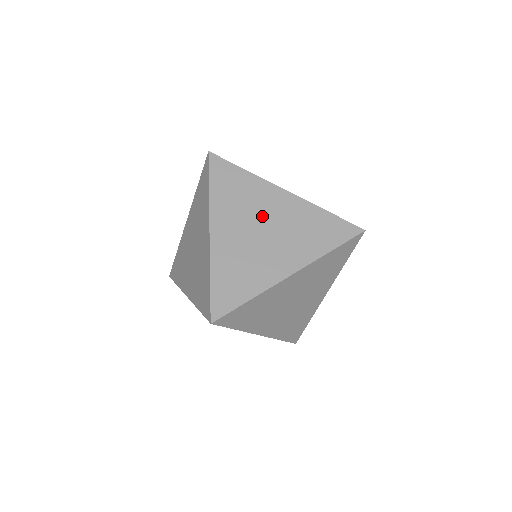
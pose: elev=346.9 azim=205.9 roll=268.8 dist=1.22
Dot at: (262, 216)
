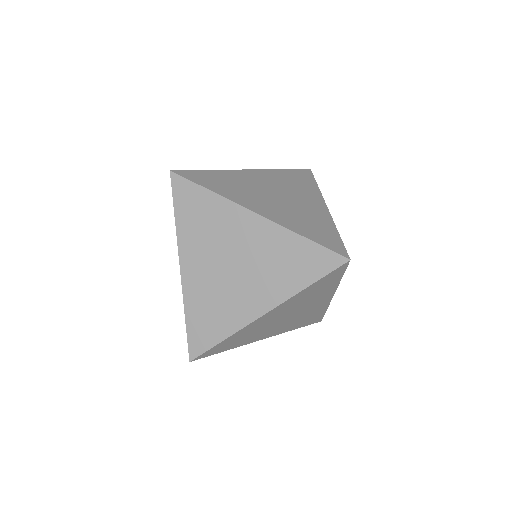
Dot at: (263, 188)
